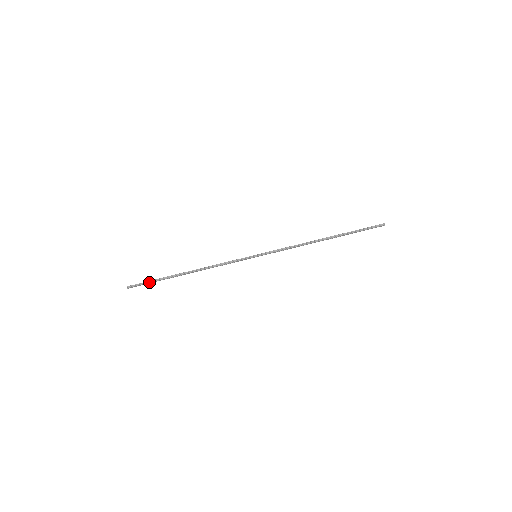
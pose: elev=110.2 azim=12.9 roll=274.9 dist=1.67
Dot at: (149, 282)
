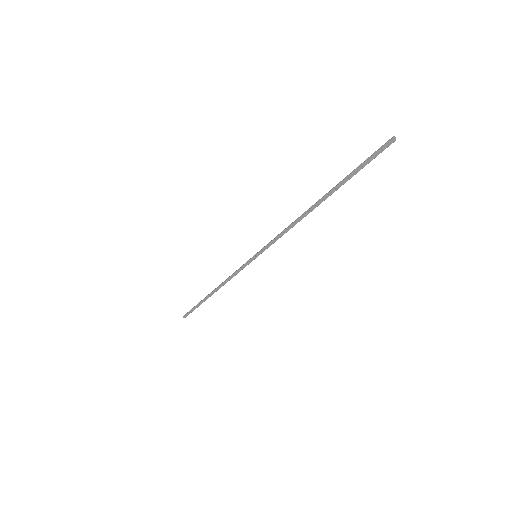
Dot at: (193, 308)
